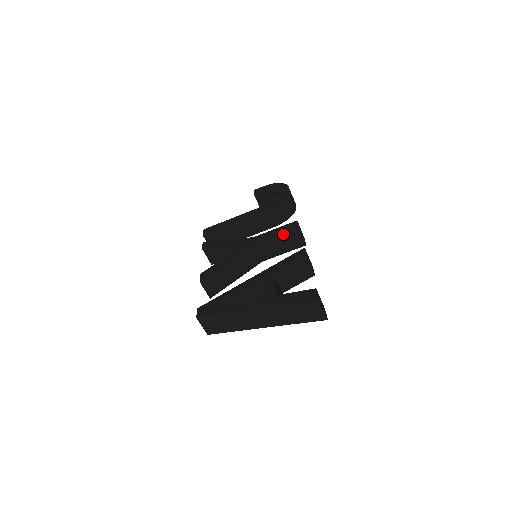
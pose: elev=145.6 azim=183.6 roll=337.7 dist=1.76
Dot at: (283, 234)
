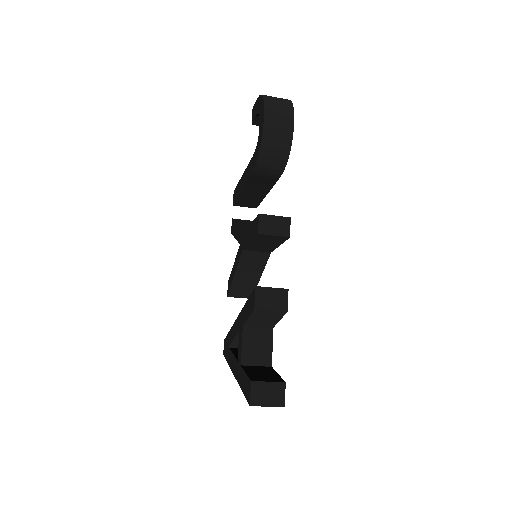
Dot at: (253, 240)
